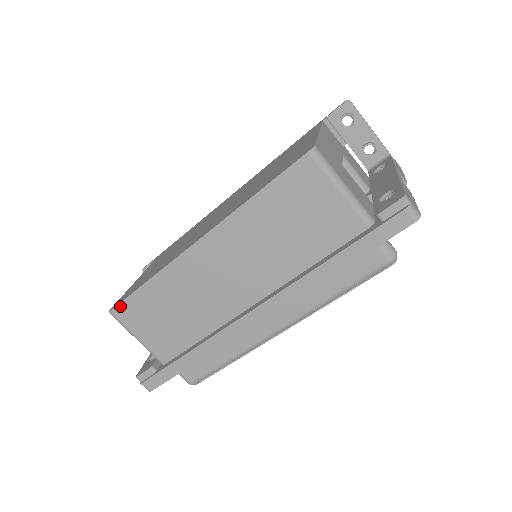
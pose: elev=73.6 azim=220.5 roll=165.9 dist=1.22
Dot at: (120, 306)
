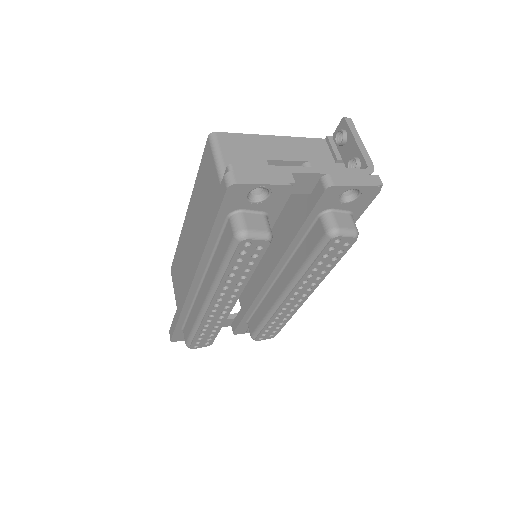
Dot at: (172, 266)
